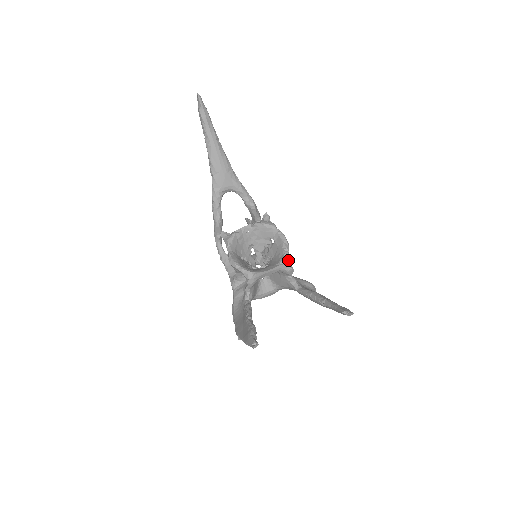
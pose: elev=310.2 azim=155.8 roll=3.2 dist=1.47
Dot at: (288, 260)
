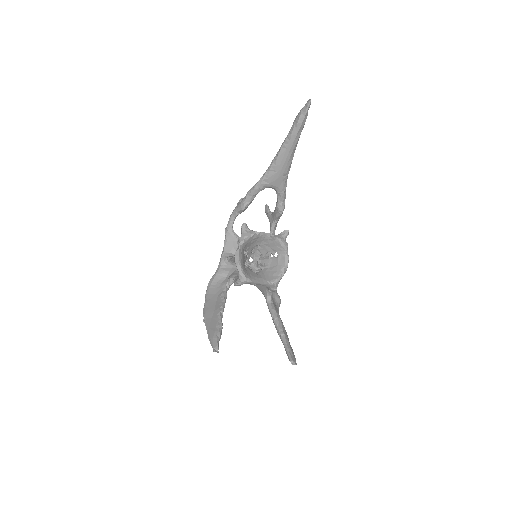
Dot at: (278, 283)
